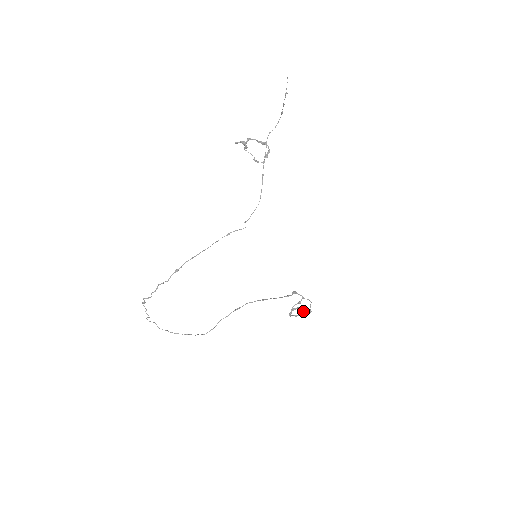
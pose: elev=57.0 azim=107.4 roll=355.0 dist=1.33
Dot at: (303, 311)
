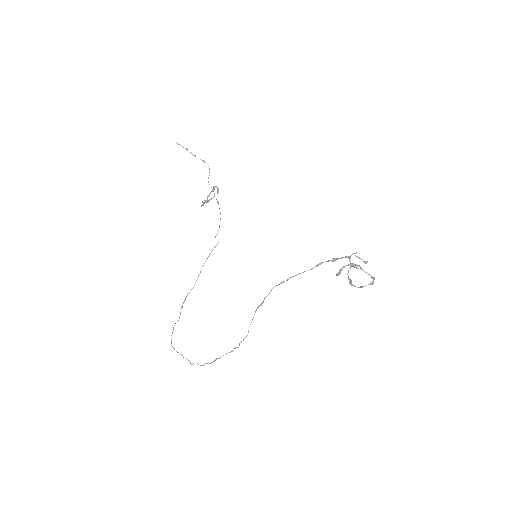
Dot at: (362, 269)
